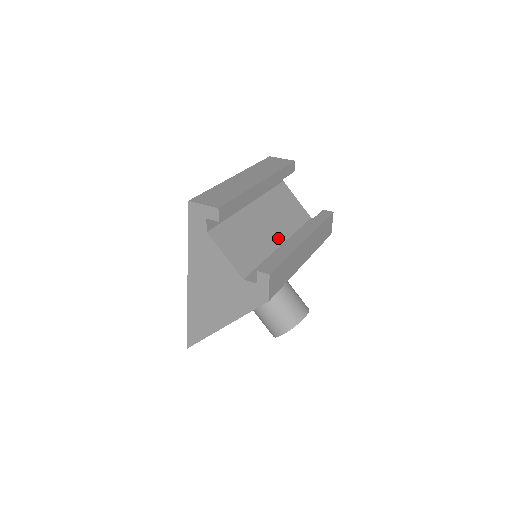
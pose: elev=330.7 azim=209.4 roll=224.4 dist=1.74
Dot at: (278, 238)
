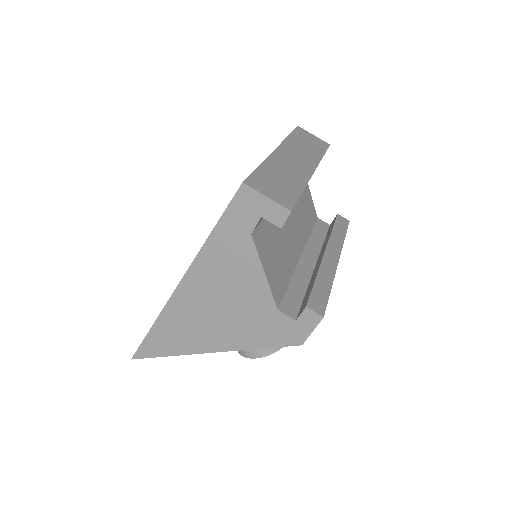
Dot at: (299, 245)
